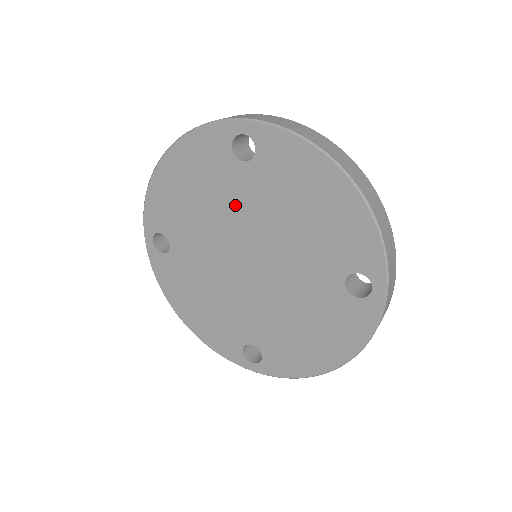
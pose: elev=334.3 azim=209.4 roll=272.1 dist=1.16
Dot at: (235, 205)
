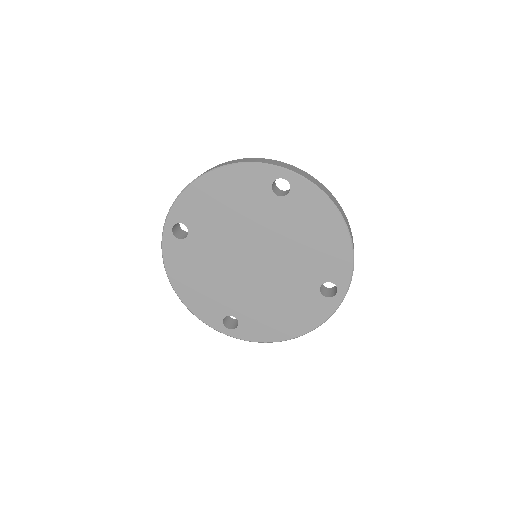
Dot at: (259, 221)
